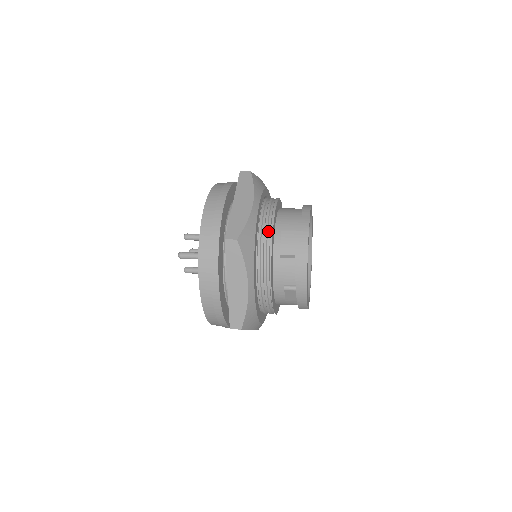
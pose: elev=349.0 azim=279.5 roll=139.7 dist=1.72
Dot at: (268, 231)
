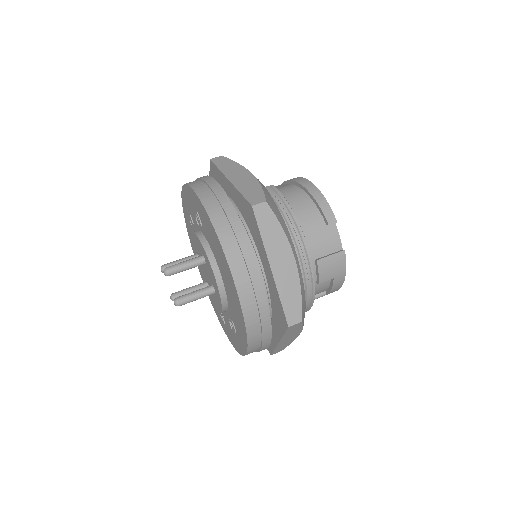
Dot at: (307, 271)
